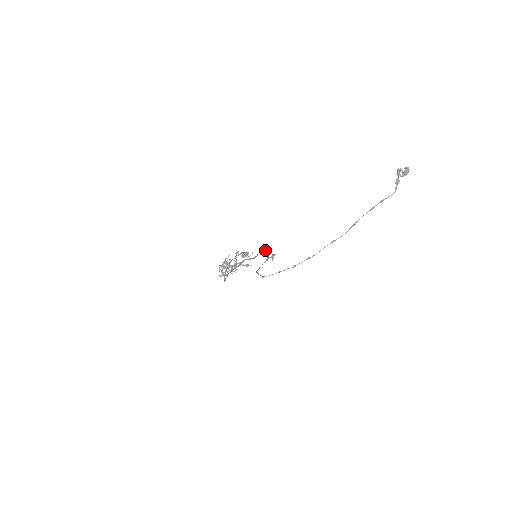
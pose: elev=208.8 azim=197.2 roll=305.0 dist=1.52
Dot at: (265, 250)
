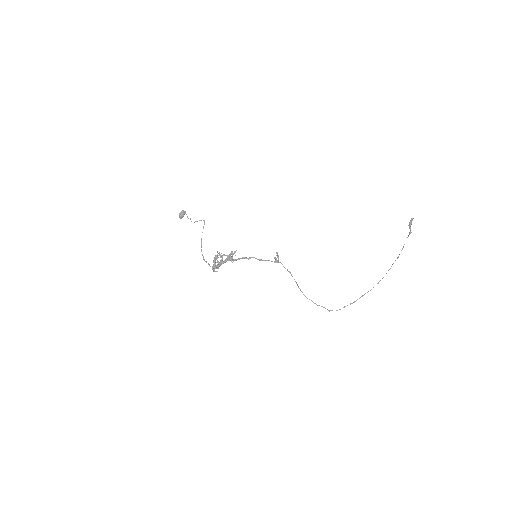
Dot at: occluded
